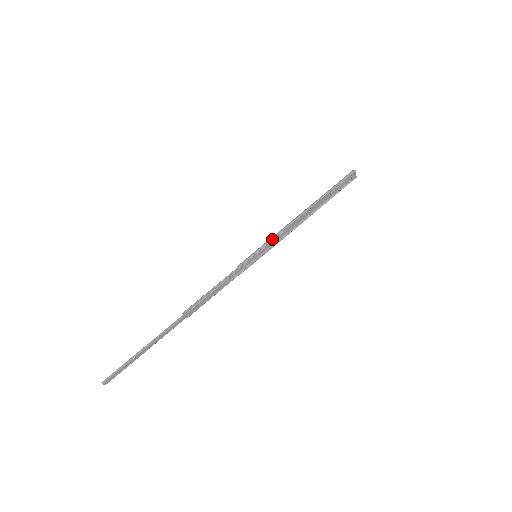
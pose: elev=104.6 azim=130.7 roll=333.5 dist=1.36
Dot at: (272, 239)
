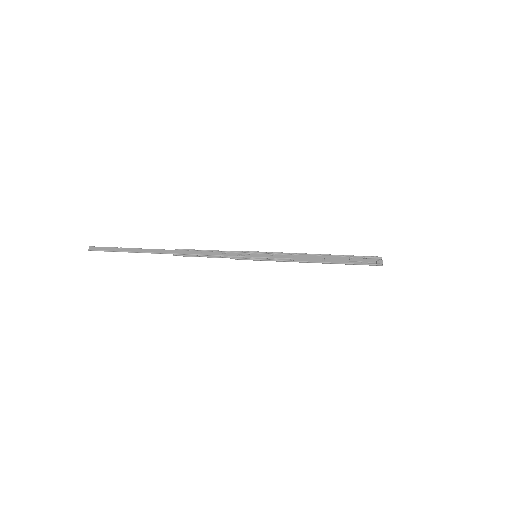
Dot at: (277, 253)
